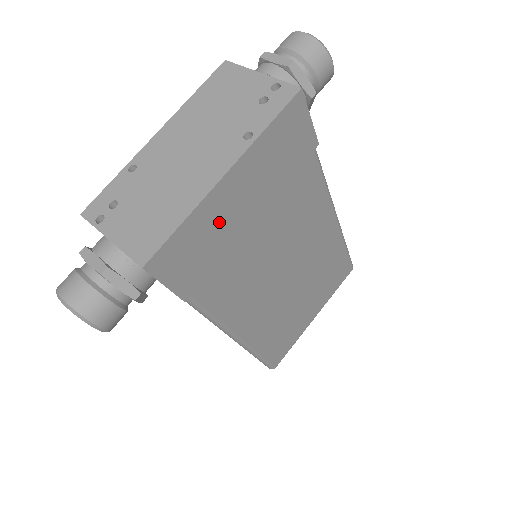
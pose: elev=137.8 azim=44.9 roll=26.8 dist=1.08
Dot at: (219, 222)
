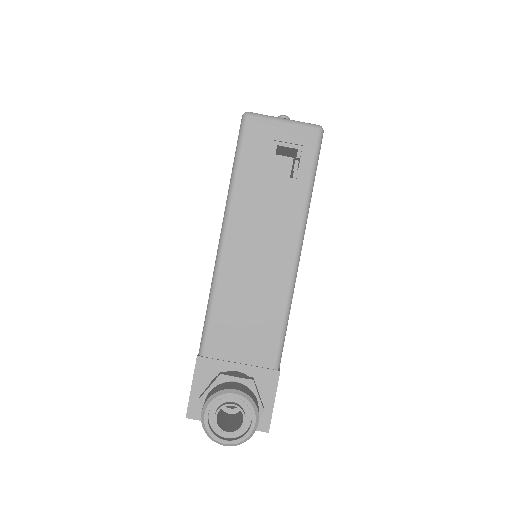
Dot at: occluded
